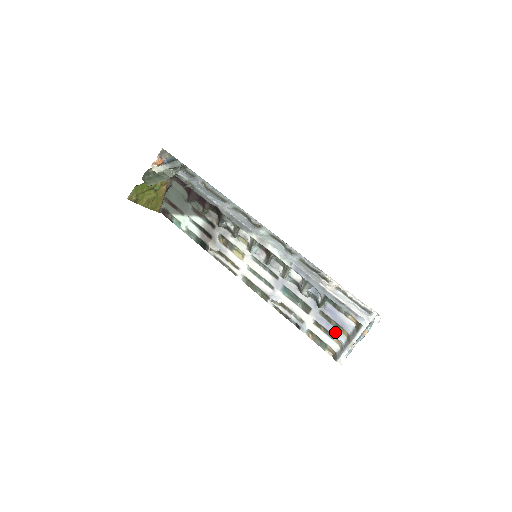
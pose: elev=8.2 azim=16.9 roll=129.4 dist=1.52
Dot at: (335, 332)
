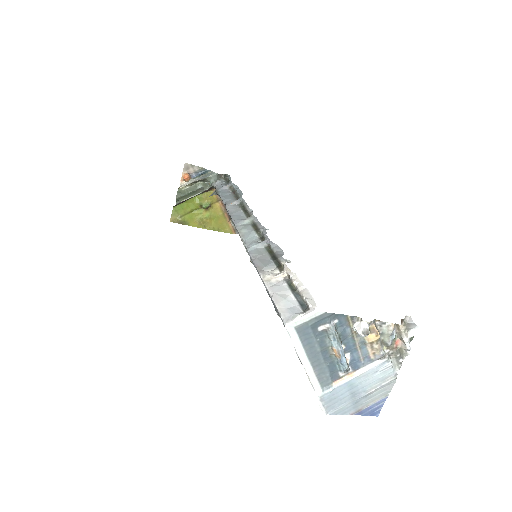
Dot at: occluded
